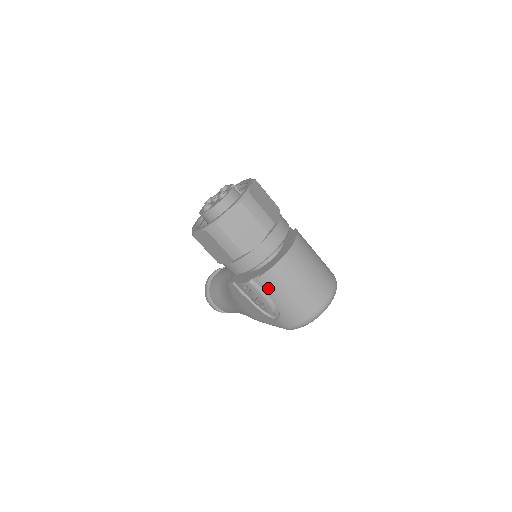
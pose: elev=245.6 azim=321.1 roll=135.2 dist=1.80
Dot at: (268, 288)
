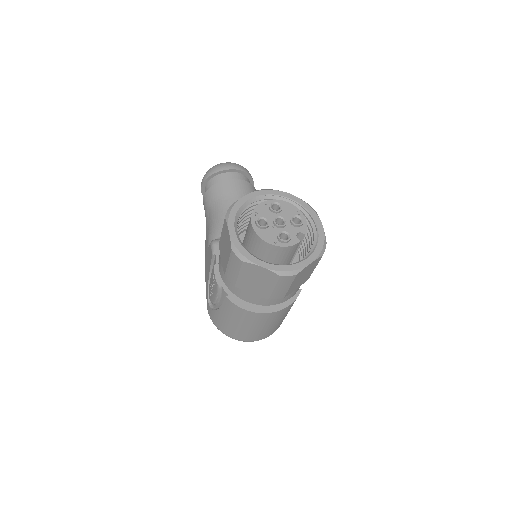
Dot at: (224, 304)
